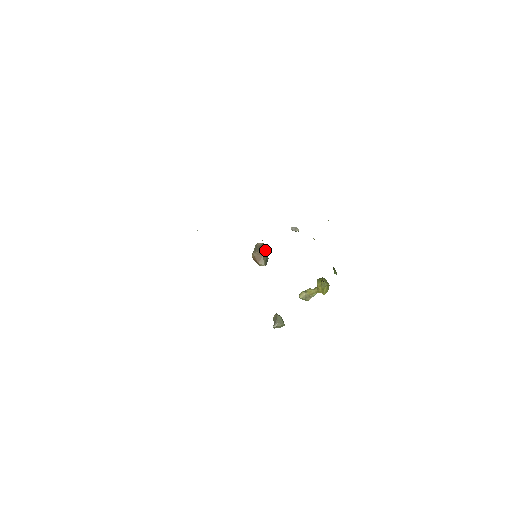
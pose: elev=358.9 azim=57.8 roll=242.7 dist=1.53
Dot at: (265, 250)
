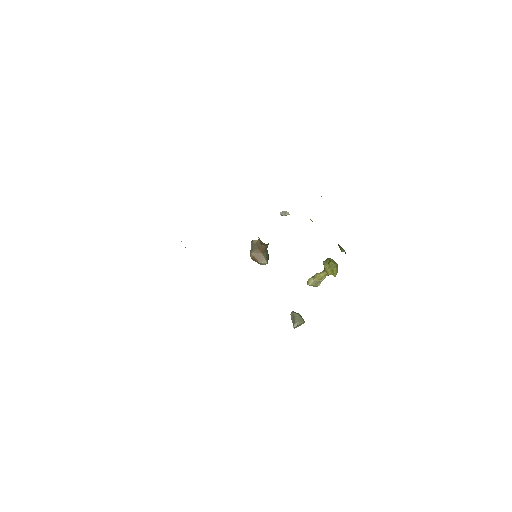
Dot at: (263, 246)
